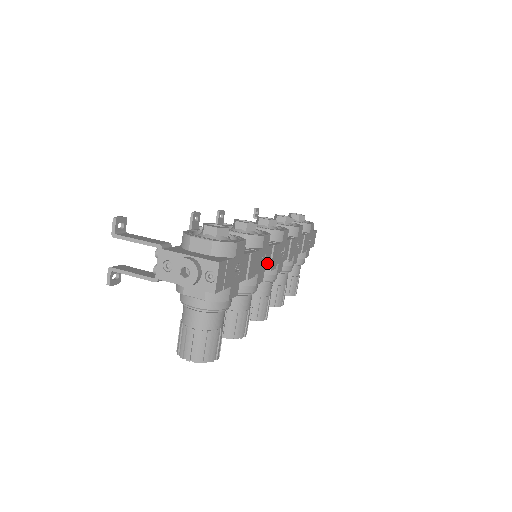
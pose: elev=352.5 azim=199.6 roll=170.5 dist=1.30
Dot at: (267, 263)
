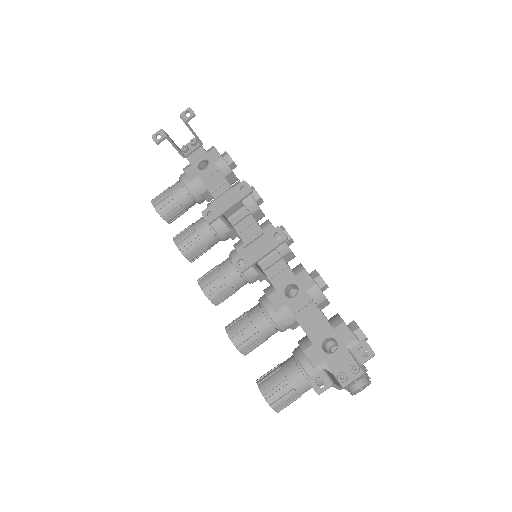
Dot at: occluded
